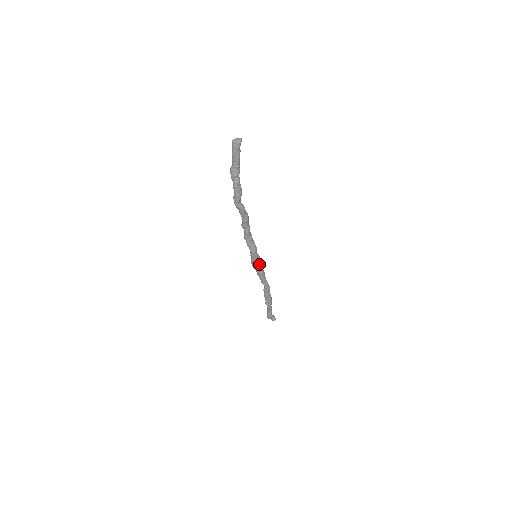
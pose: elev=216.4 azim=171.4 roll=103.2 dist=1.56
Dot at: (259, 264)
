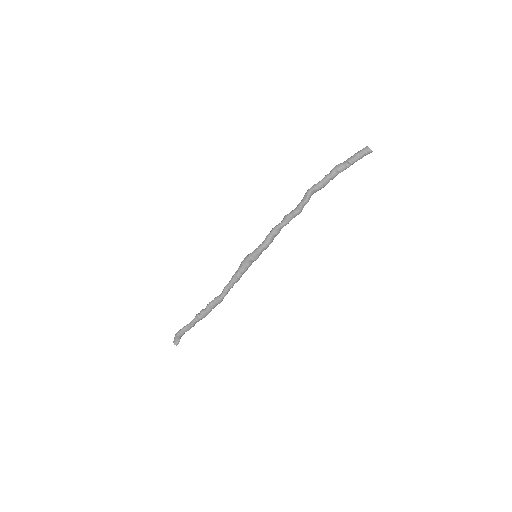
Dot at: (249, 265)
